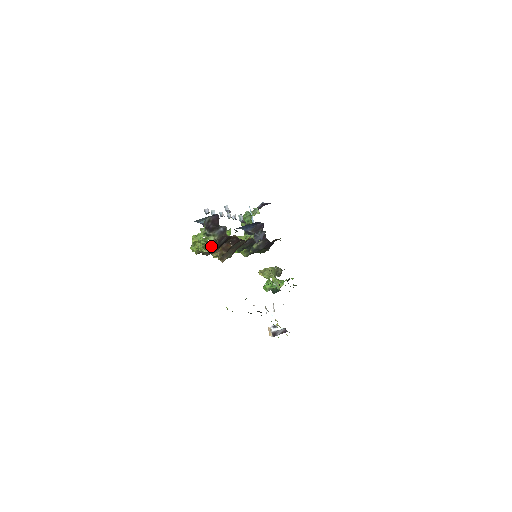
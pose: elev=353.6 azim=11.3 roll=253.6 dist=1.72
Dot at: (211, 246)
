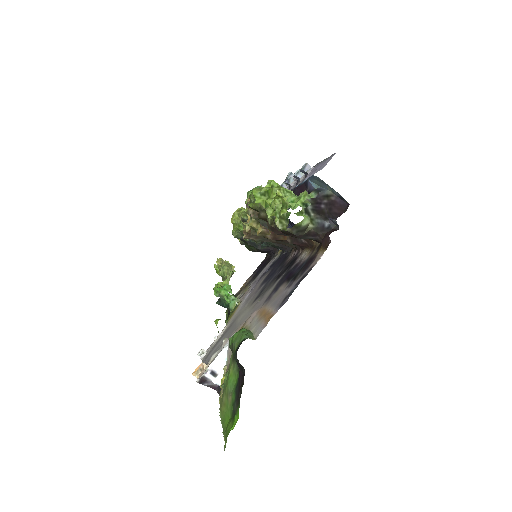
Dot at: (294, 228)
